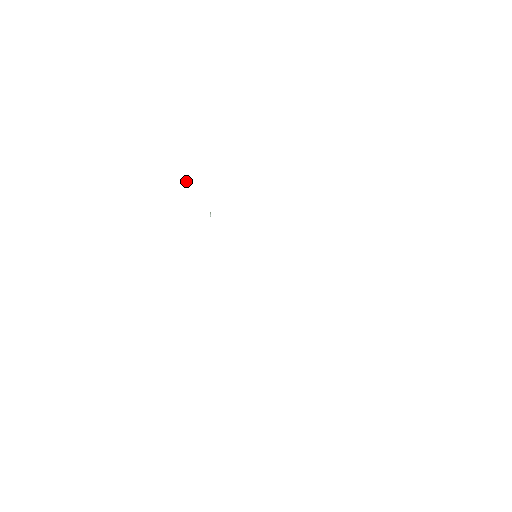
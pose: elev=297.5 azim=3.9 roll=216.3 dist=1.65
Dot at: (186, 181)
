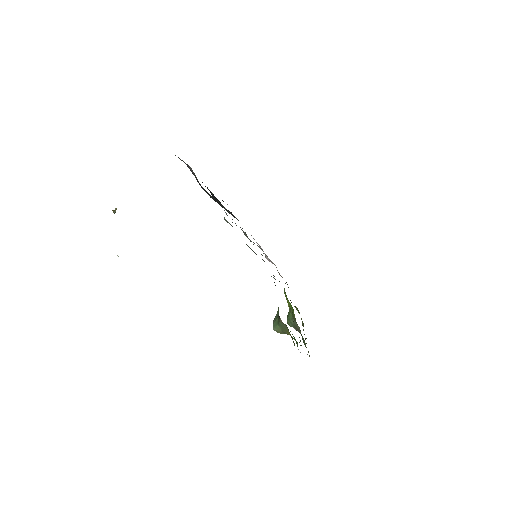
Dot at: (116, 209)
